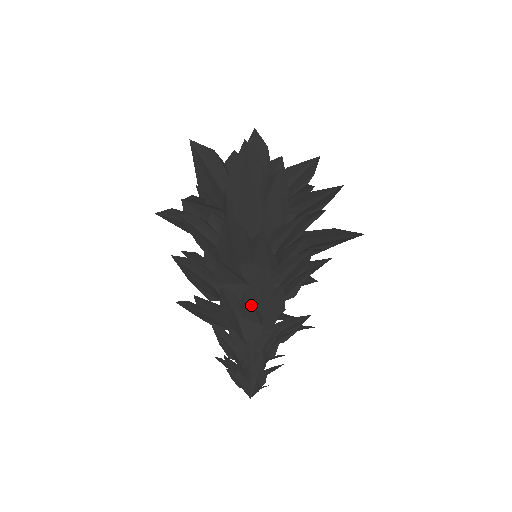
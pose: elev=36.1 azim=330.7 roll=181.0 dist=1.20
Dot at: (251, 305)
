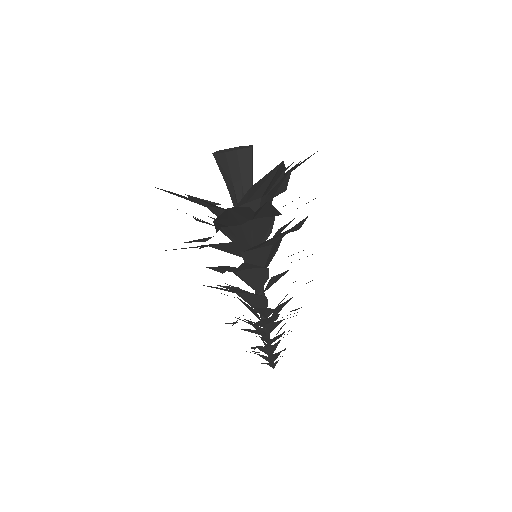
Dot at: occluded
